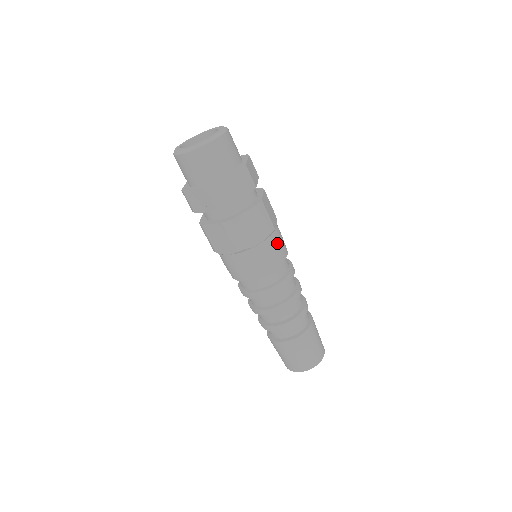
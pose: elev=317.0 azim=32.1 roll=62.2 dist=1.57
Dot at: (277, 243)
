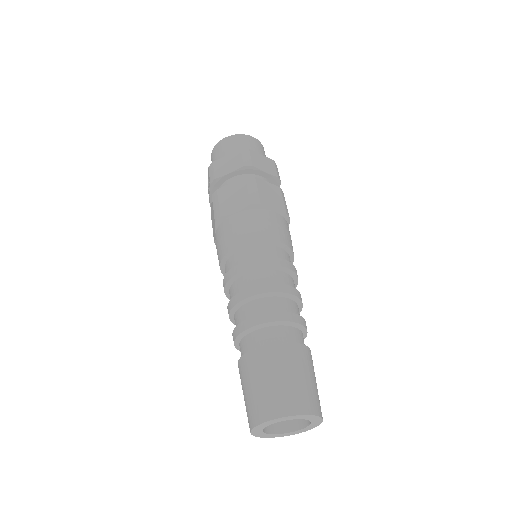
Dot at: (260, 220)
